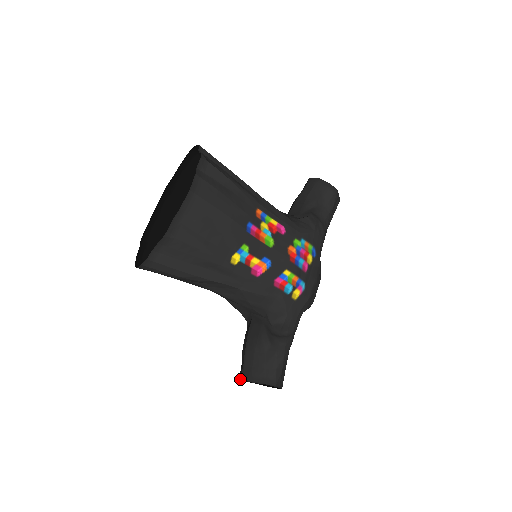
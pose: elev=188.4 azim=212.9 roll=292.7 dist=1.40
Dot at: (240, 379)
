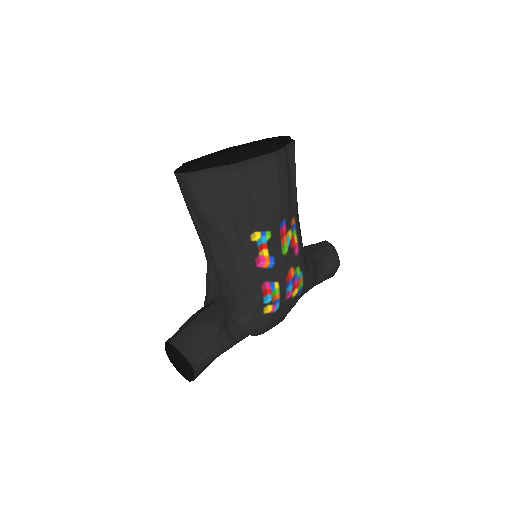
Dot at: (169, 341)
